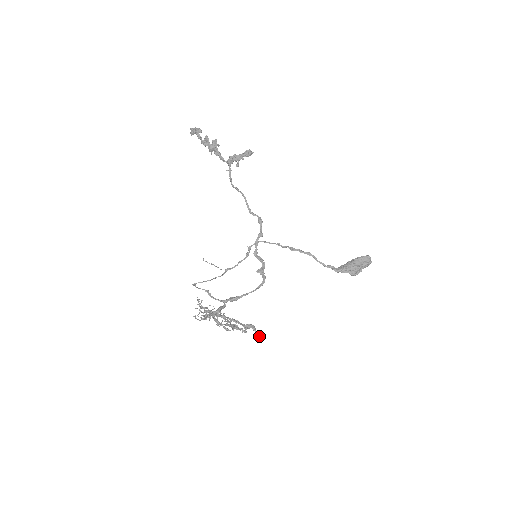
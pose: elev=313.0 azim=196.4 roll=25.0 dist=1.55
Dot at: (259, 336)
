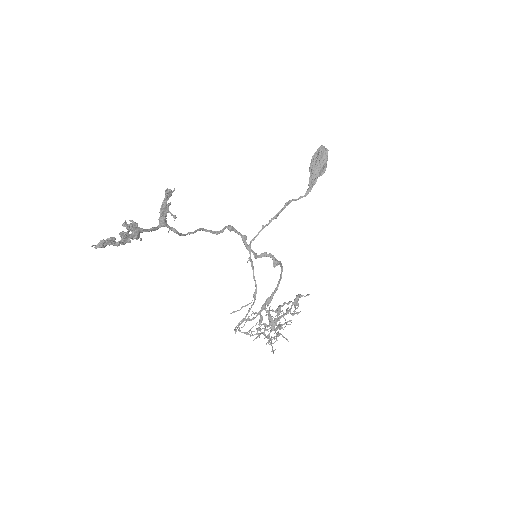
Dot at: occluded
